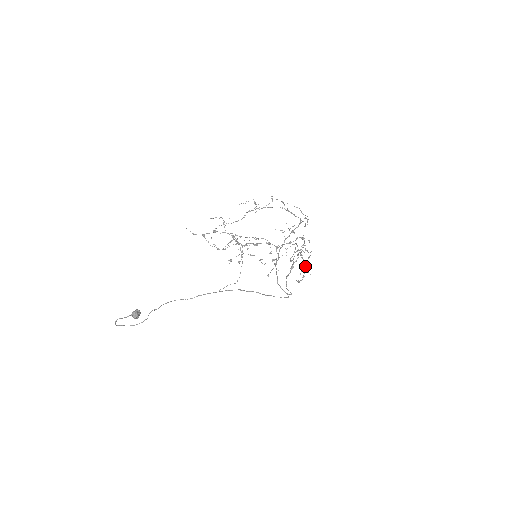
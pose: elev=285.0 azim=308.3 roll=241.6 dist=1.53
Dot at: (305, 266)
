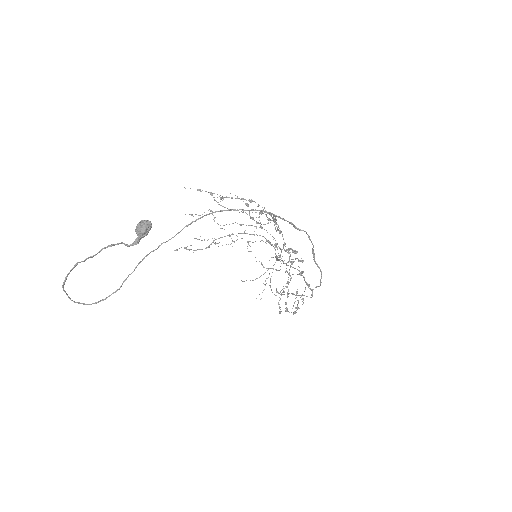
Dot at: (296, 297)
